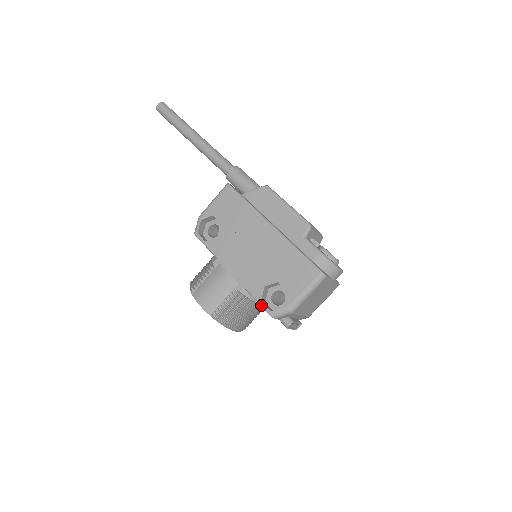
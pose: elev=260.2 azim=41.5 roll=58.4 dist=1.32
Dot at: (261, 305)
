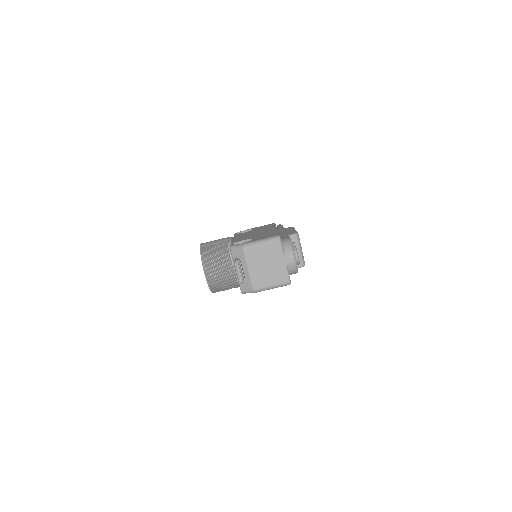
Dot at: (231, 244)
